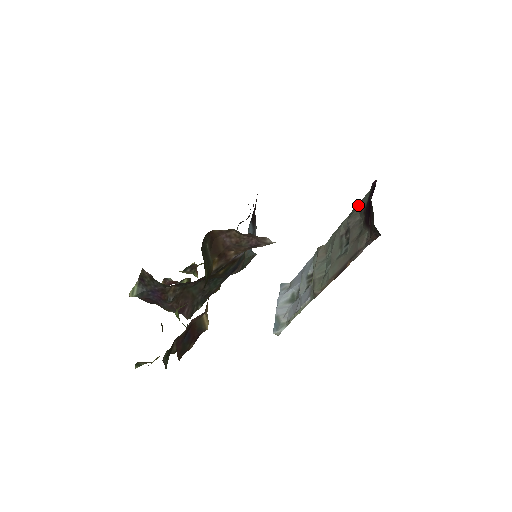
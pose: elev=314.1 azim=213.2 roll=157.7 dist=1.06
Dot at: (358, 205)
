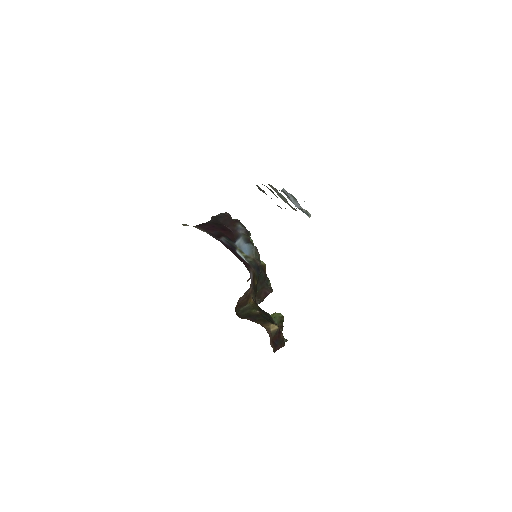
Dot at: occluded
